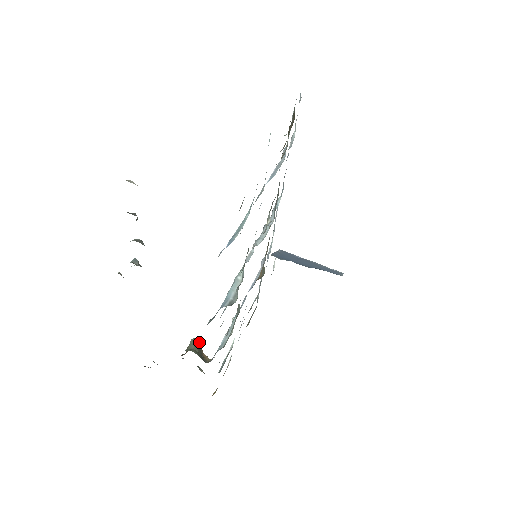
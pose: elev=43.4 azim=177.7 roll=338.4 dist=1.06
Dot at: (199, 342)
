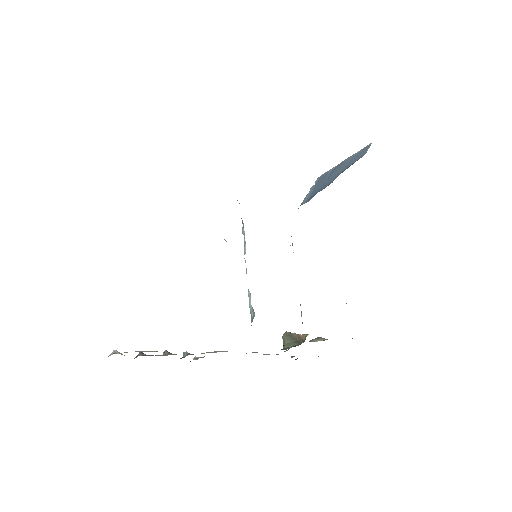
Dot at: (289, 333)
